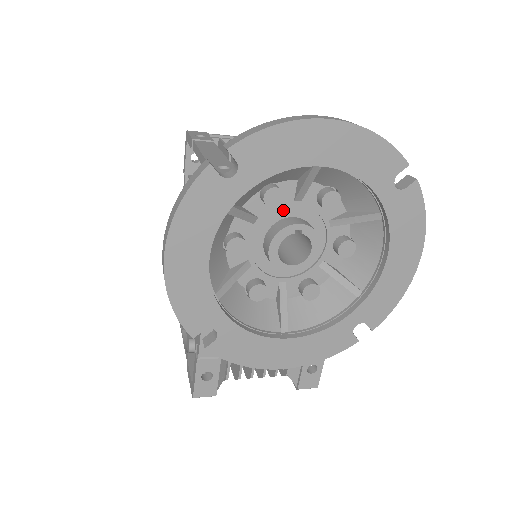
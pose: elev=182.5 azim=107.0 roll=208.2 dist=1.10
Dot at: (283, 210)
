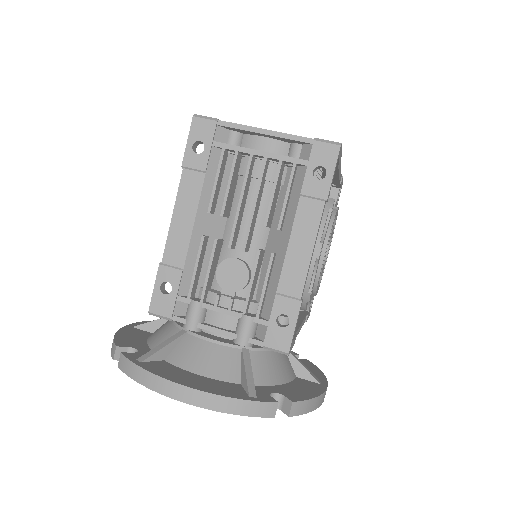
Dot at: occluded
